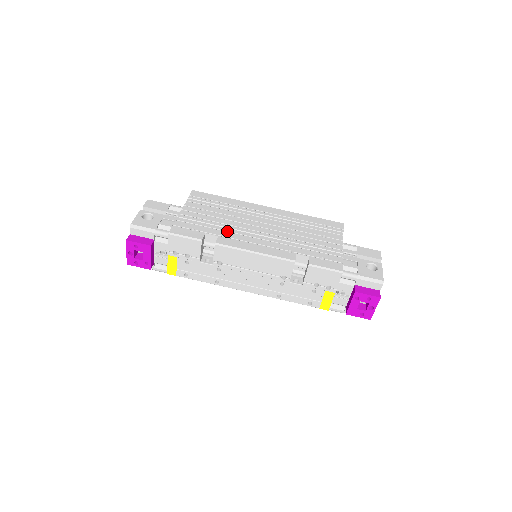
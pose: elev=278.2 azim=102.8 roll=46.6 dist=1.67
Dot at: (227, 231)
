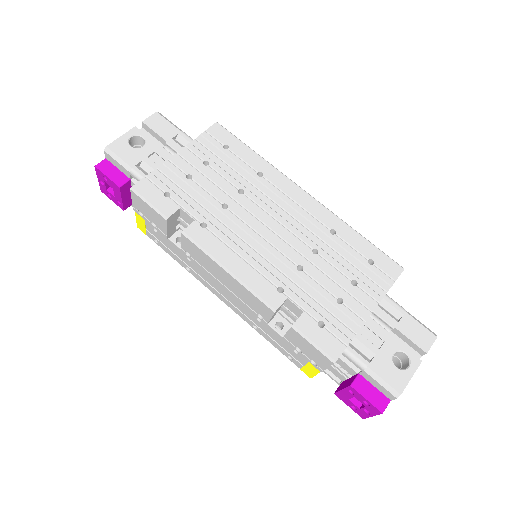
Dot at: (215, 215)
